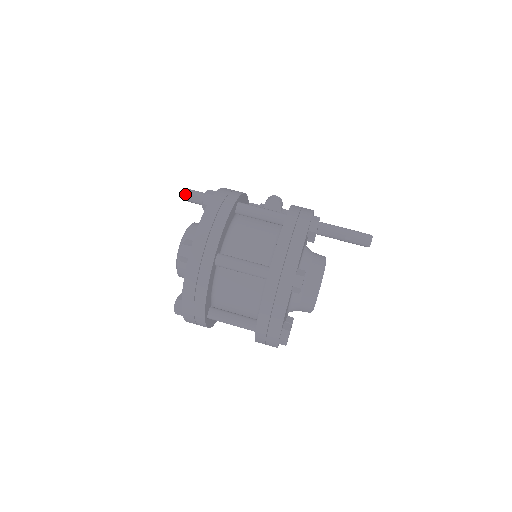
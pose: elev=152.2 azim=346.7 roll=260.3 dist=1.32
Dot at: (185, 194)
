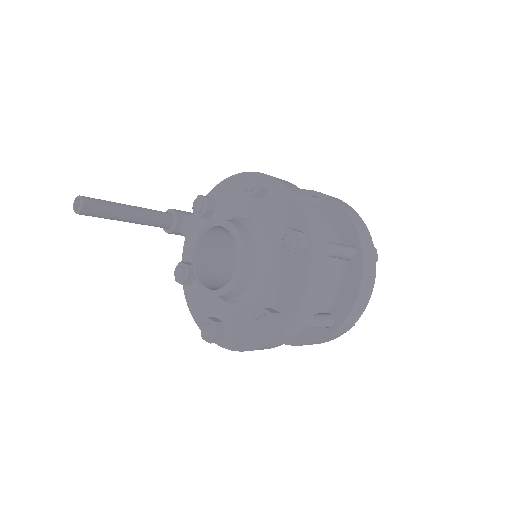
Dot at: (81, 202)
